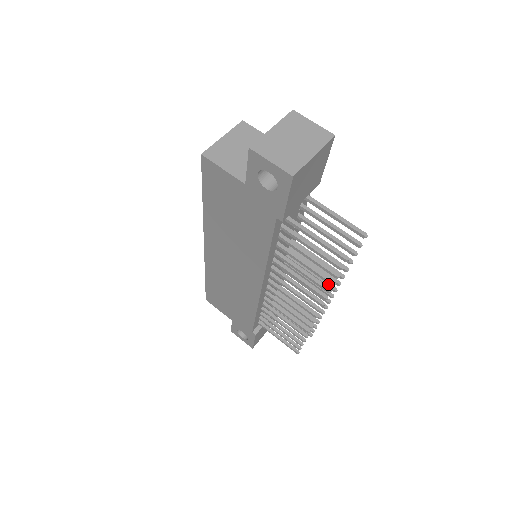
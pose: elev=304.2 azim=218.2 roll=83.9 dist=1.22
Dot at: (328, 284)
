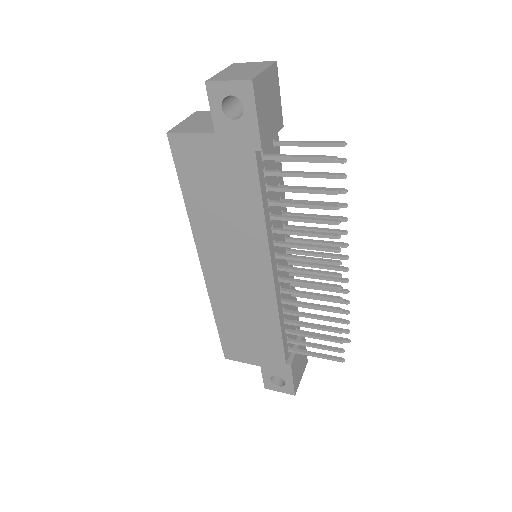
Dot at: (336, 243)
